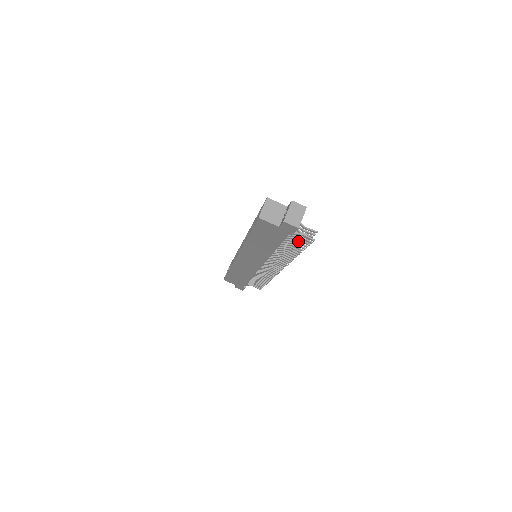
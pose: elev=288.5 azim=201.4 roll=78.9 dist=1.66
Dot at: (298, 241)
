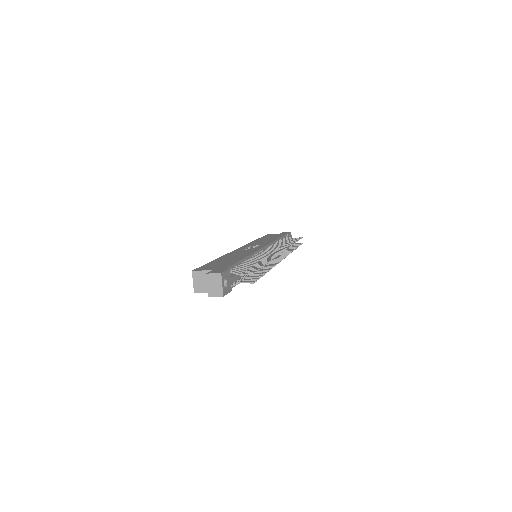
Dot at: (249, 277)
